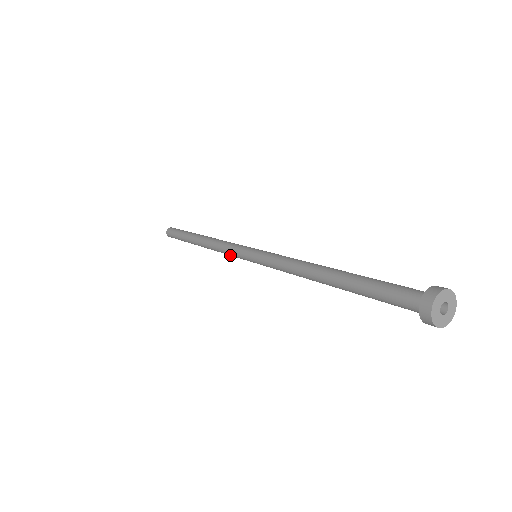
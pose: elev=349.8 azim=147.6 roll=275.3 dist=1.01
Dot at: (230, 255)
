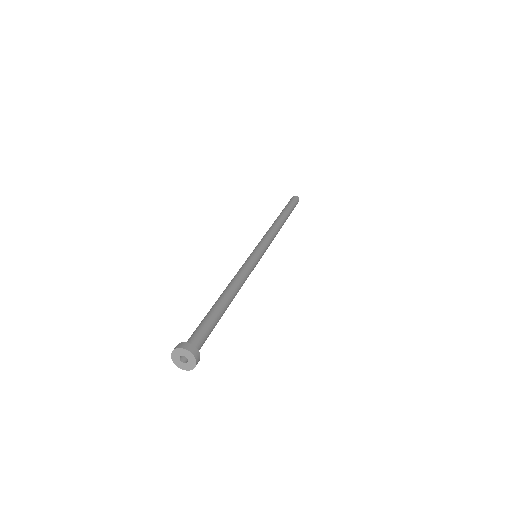
Dot at: occluded
